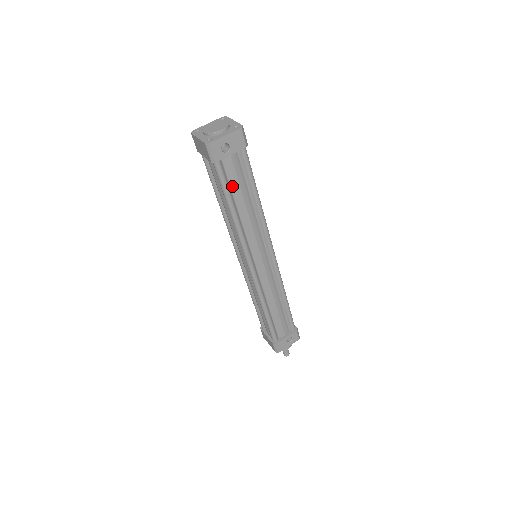
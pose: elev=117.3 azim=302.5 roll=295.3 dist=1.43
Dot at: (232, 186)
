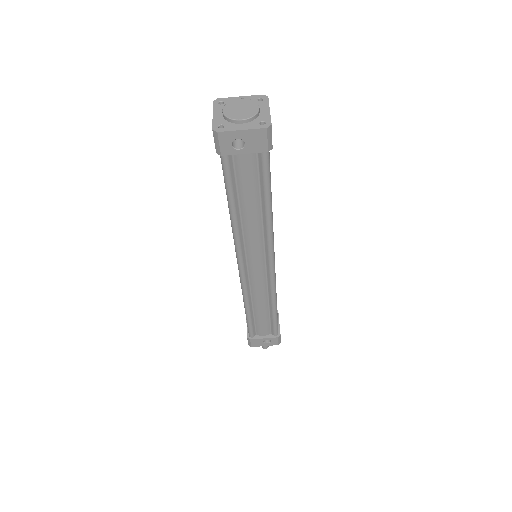
Dot at: (239, 185)
